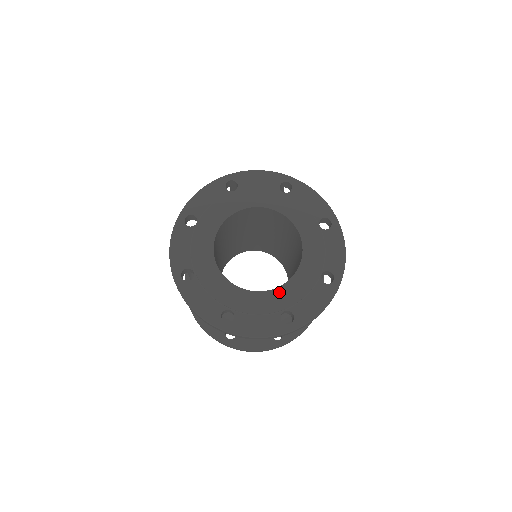
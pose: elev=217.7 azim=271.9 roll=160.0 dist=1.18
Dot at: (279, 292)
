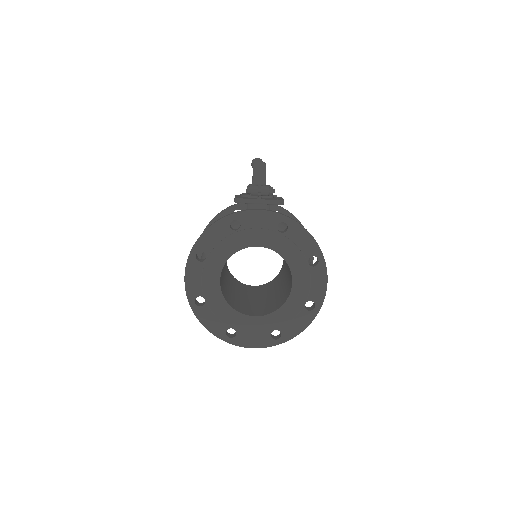
Dot at: (271, 317)
